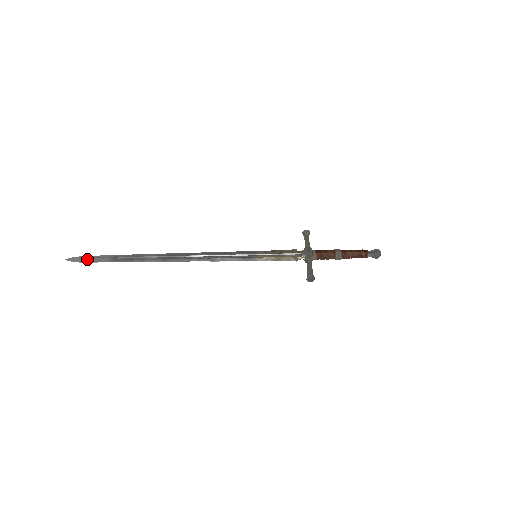
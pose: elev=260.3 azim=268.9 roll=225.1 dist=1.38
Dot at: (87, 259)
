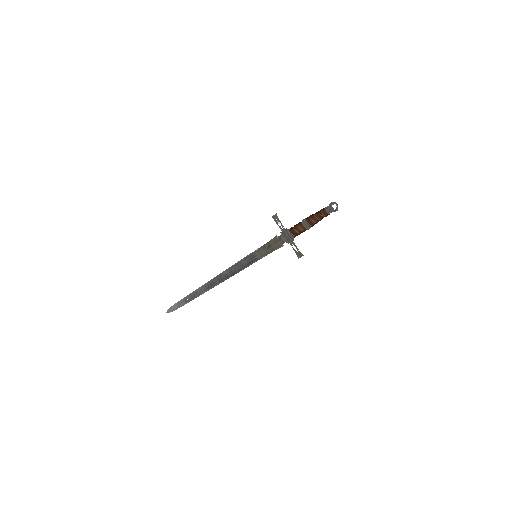
Dot at: (175, 308)
